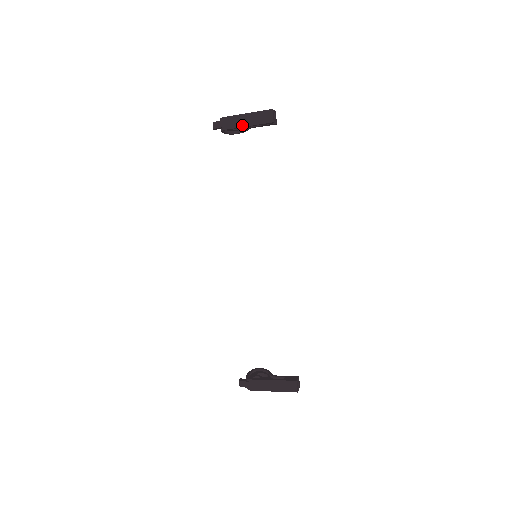
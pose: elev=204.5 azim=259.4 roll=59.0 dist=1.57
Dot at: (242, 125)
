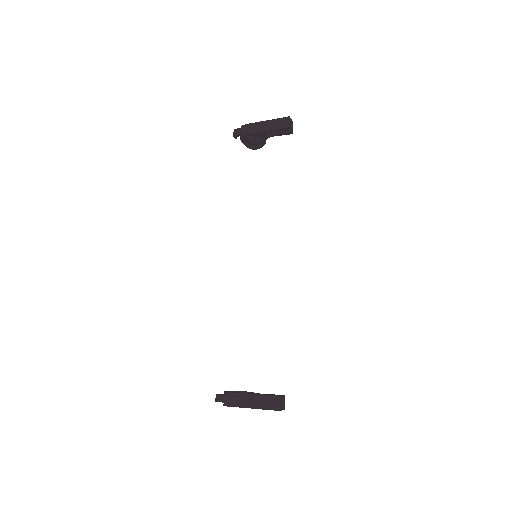
Dot at: (260, 130)
